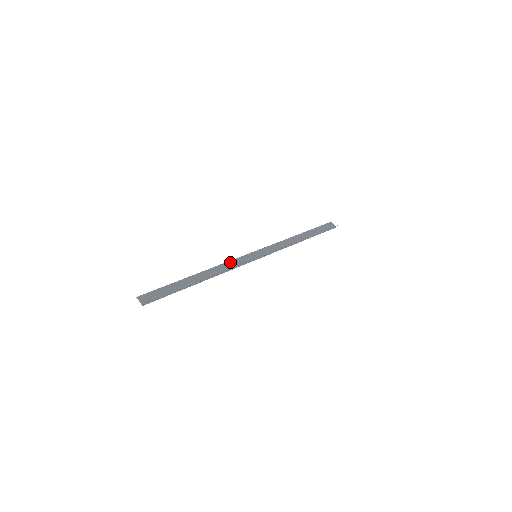
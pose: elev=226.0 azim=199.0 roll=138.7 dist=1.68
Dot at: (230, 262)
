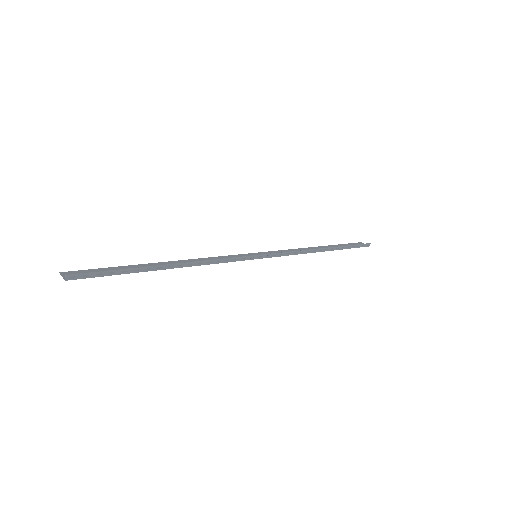
Dot at: (217, 257)
